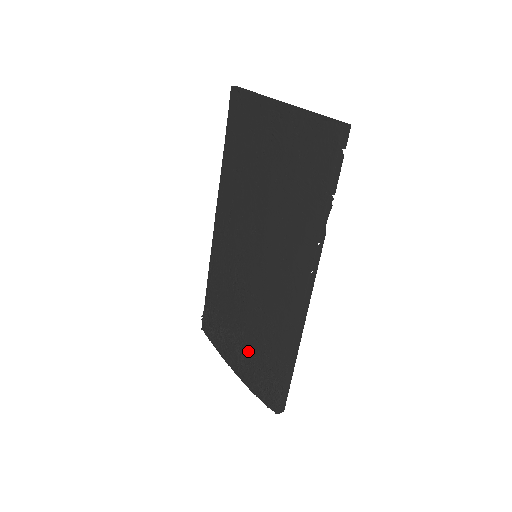
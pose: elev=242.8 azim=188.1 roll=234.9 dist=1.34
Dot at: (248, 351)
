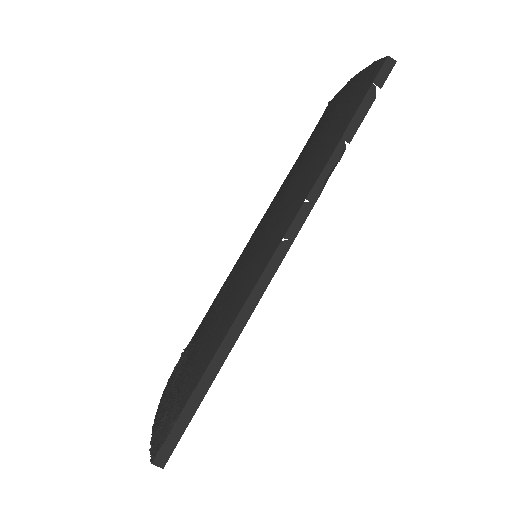
Dot at: (183, 370)
